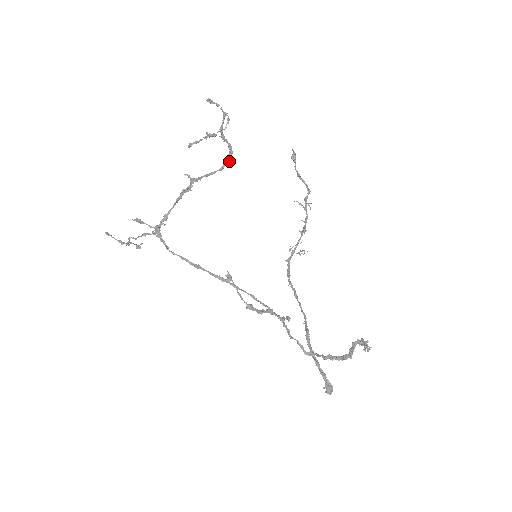
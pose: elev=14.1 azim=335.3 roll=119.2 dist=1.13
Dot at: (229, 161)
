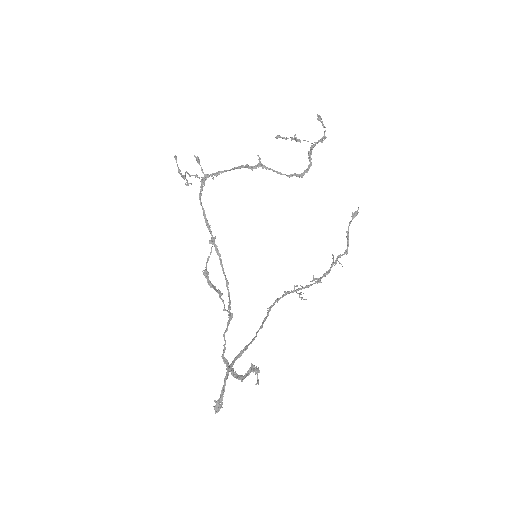
Dot at: (300, 175)
